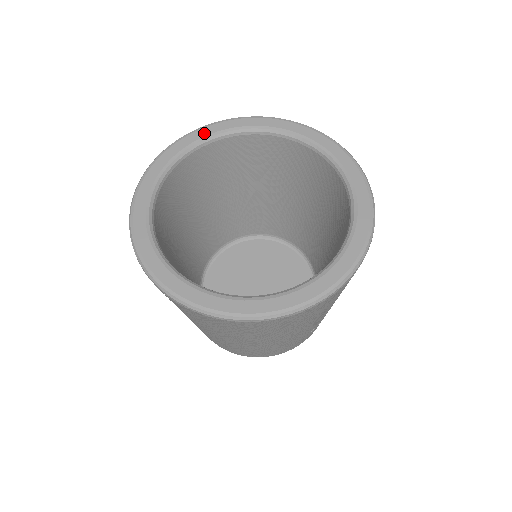
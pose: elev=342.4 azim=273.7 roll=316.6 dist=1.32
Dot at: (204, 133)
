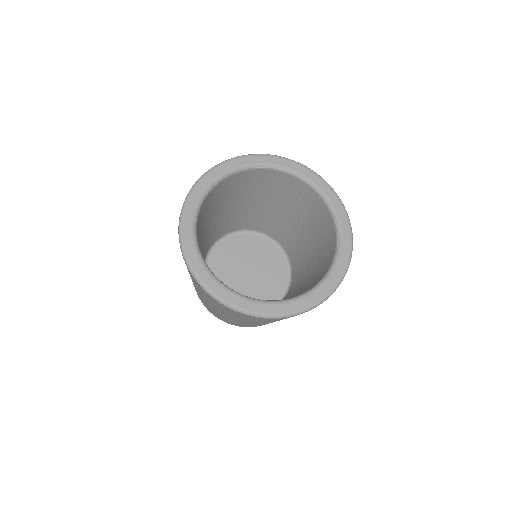
Dot at: (192, 208)
